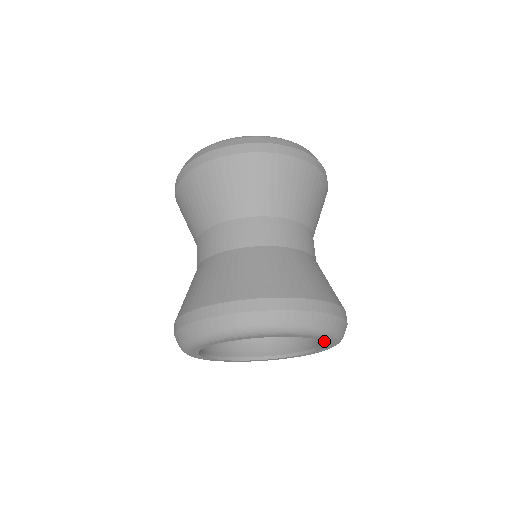
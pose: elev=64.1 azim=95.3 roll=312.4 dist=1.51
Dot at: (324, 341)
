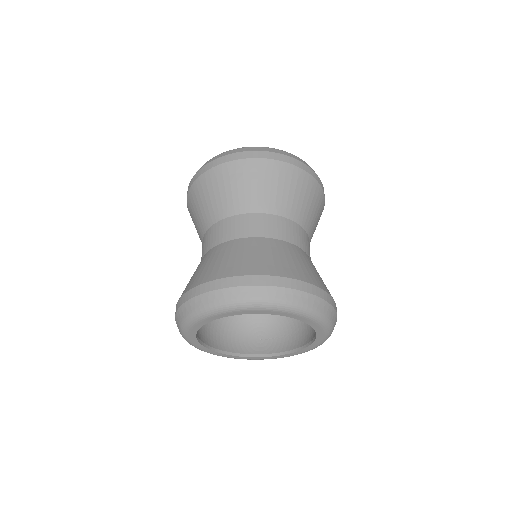
Dot at: (314, 328)
